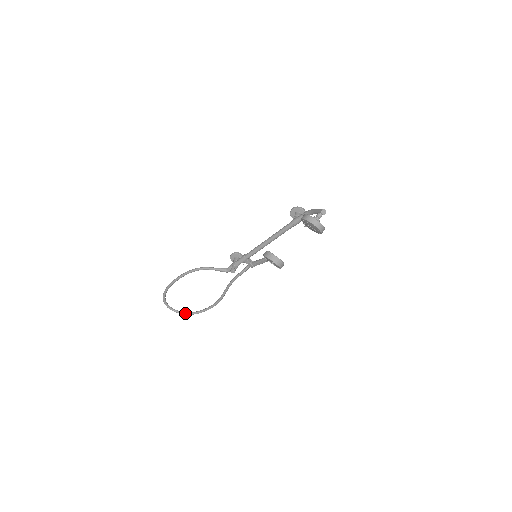
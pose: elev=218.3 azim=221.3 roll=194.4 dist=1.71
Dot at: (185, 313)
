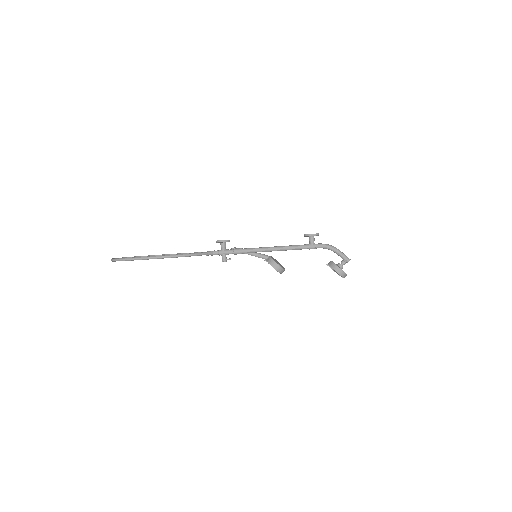
Dot at: occluded
